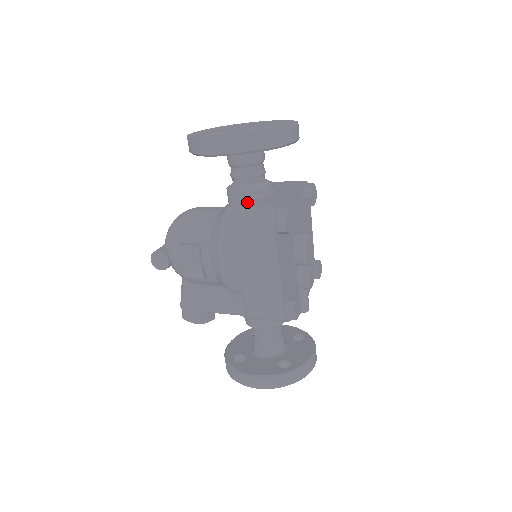
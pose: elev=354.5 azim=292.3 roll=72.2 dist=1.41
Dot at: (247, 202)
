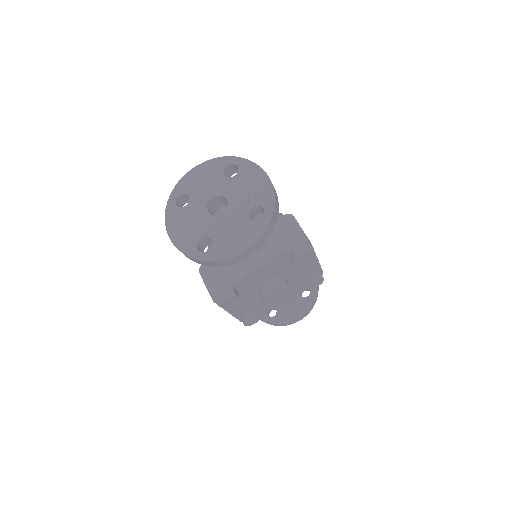
Dot at: occluded
